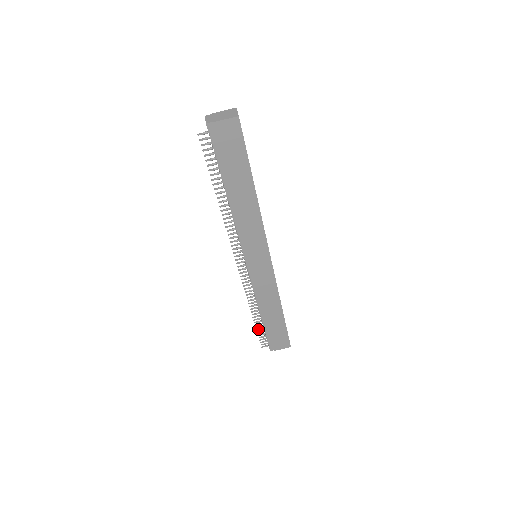
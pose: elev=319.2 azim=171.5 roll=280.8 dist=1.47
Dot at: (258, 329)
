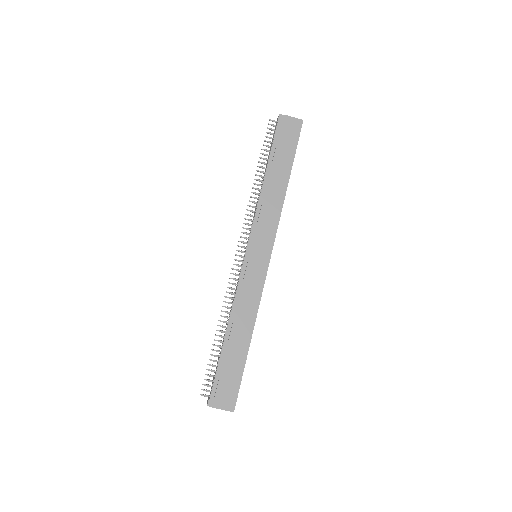
Dot at: (211, 359)
